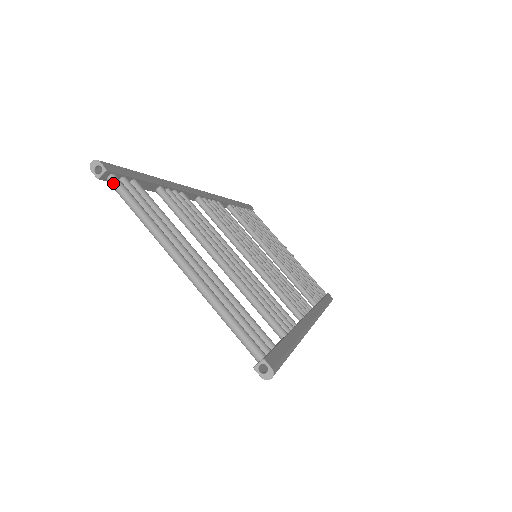
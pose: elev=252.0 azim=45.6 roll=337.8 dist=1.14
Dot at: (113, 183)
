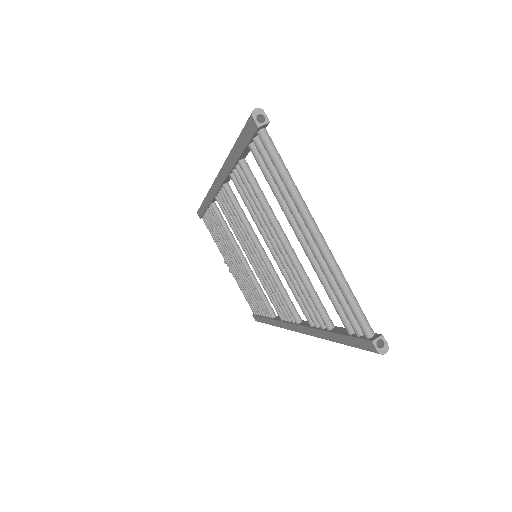
Dot at: (266, 137)
